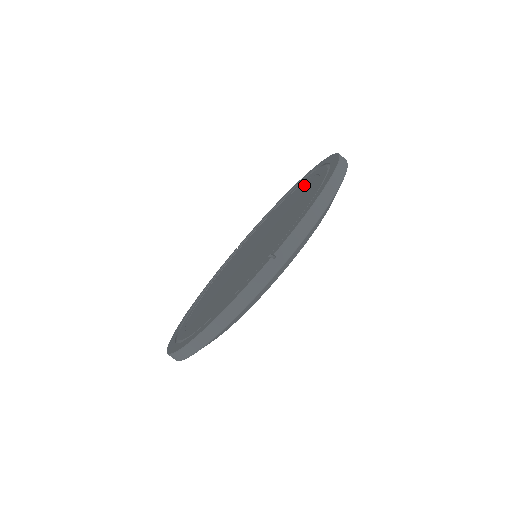
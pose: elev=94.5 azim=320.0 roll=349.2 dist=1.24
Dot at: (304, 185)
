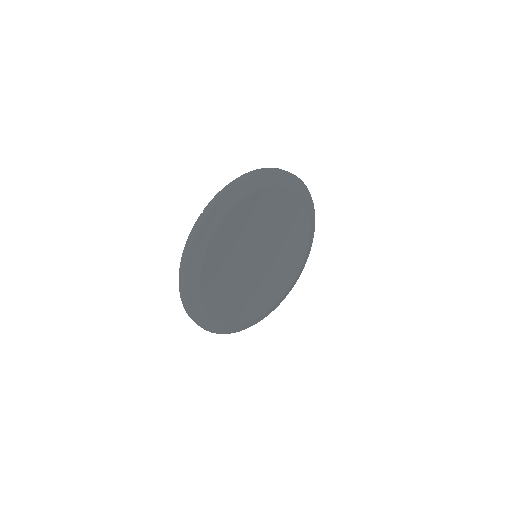
Dot at: occluded
